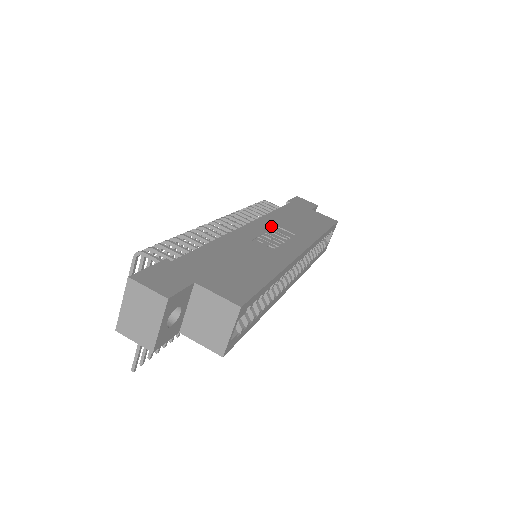
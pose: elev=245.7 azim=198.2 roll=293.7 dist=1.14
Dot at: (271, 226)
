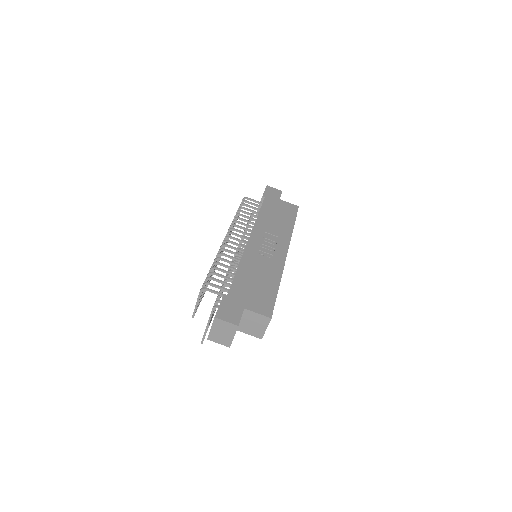
Dot at: (262, 234)
